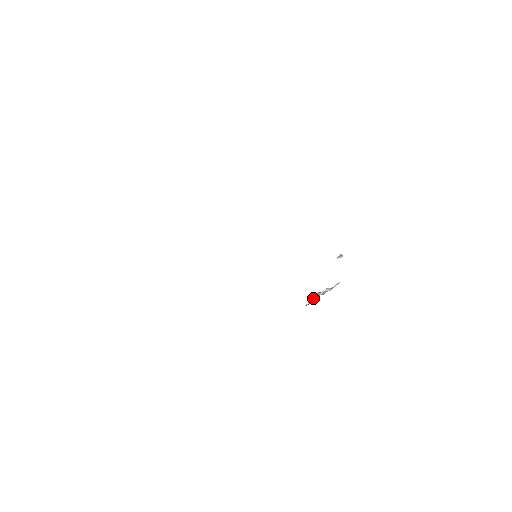
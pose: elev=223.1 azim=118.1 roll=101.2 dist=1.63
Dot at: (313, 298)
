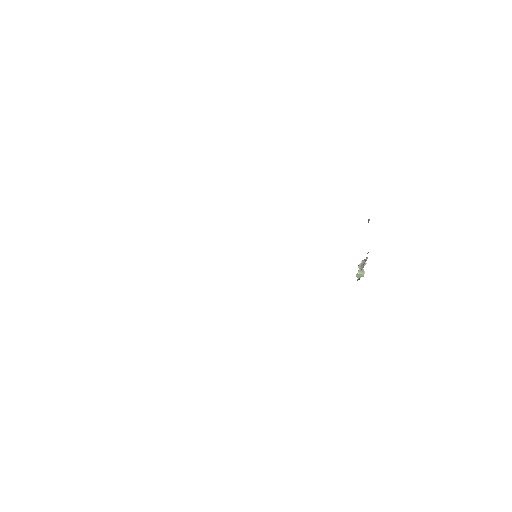
Dot at: occluded
